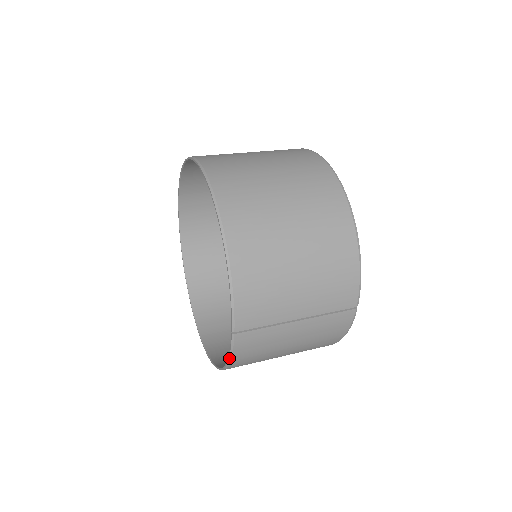
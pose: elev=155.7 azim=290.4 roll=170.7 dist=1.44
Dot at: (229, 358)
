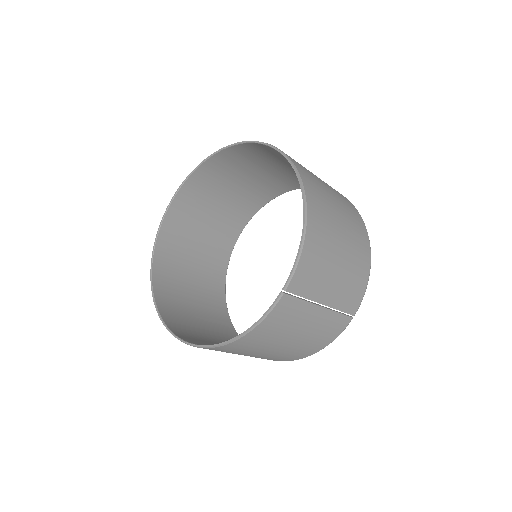
Dot at: (258, 322)
